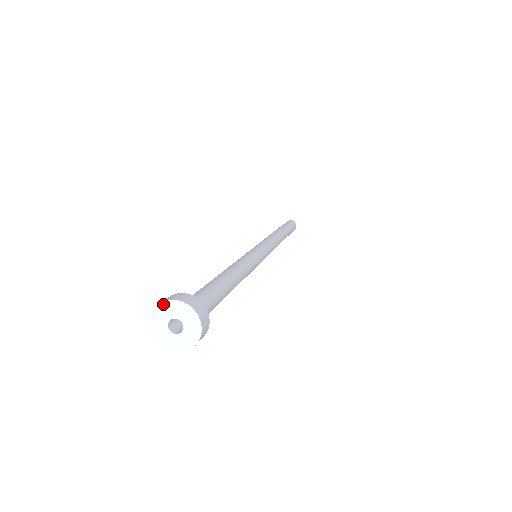
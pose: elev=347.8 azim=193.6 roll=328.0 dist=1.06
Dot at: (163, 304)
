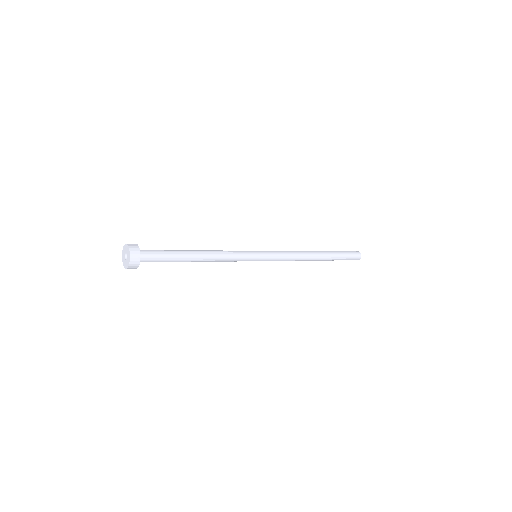
Dot at: (126, 245)
